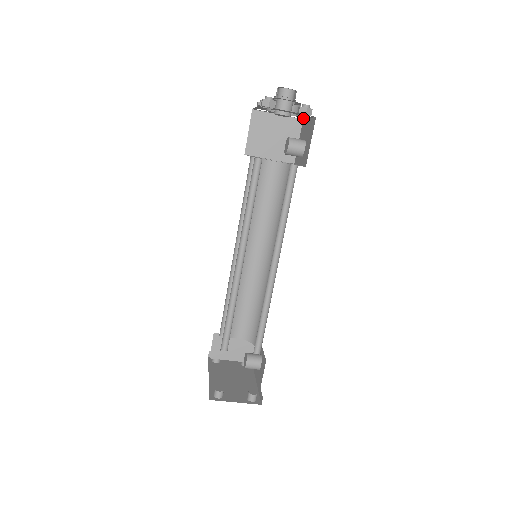
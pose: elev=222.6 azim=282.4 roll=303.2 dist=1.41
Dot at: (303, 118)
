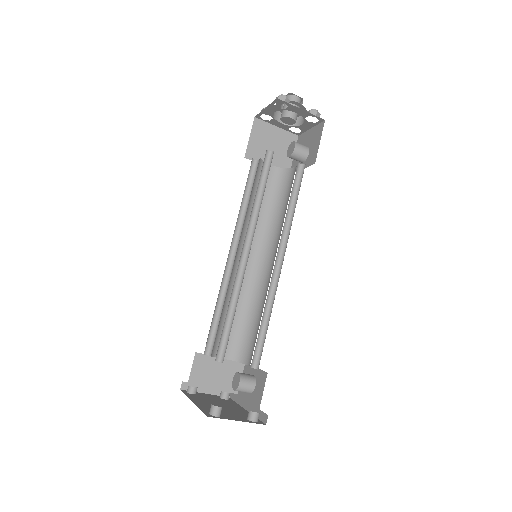
Dot at: (301, 132)
